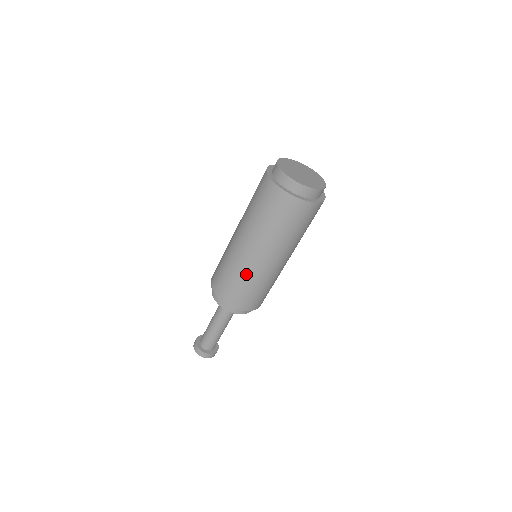
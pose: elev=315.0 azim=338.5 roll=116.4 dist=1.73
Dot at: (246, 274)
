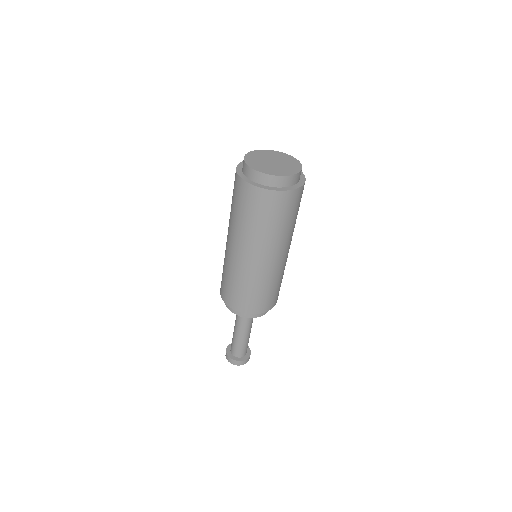
Dot at: (267, 279)
